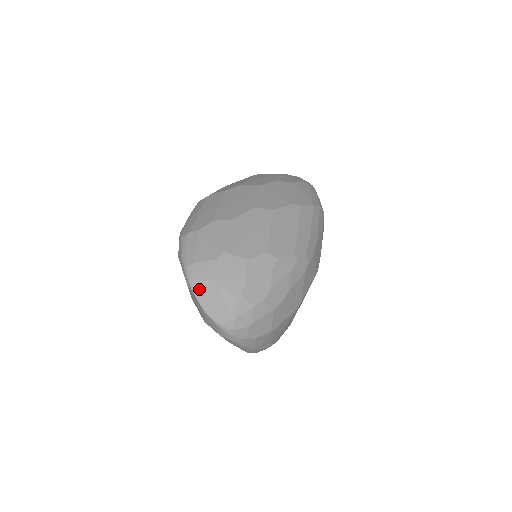
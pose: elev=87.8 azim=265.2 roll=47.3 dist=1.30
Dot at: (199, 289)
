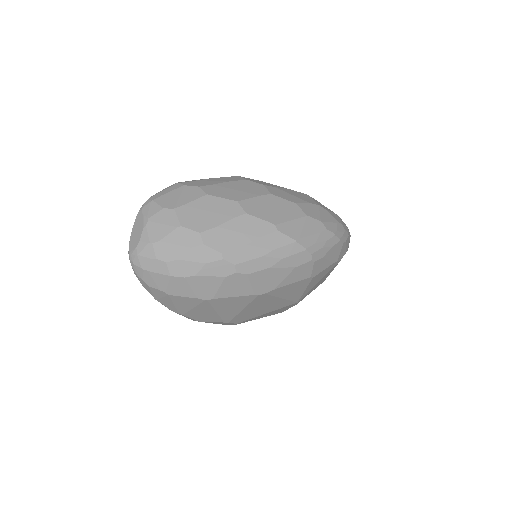
Dot at: (139, 218)
